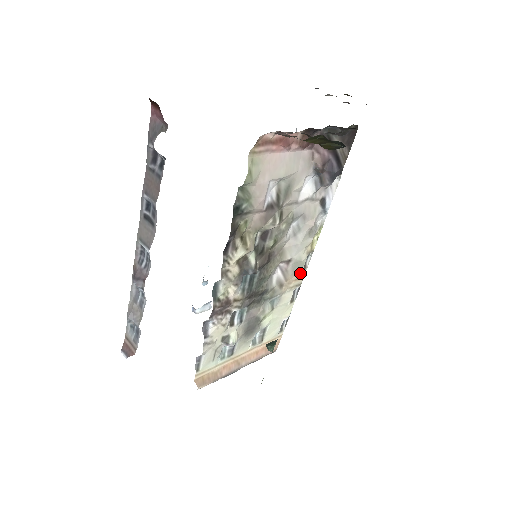
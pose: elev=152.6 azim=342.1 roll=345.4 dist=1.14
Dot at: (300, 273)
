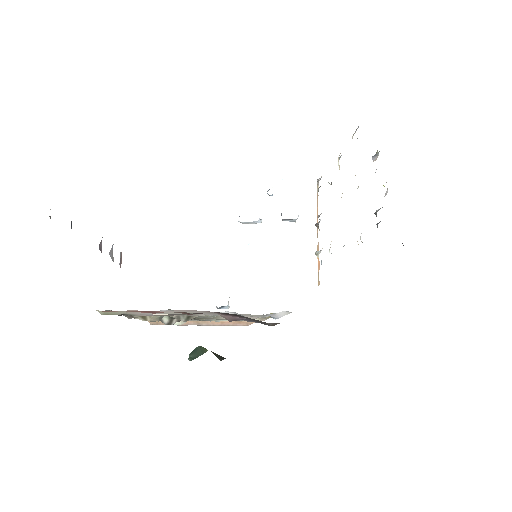
Dot at: occluded
